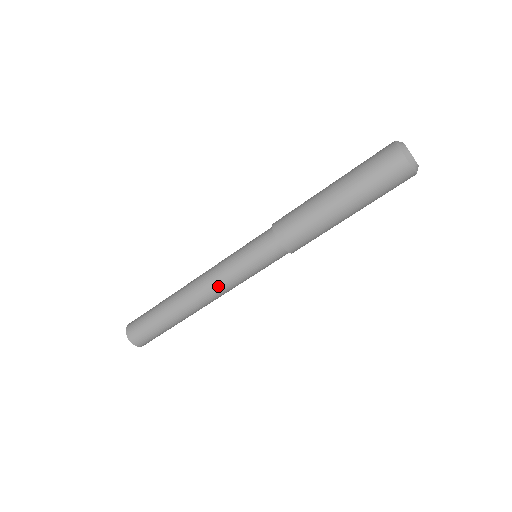
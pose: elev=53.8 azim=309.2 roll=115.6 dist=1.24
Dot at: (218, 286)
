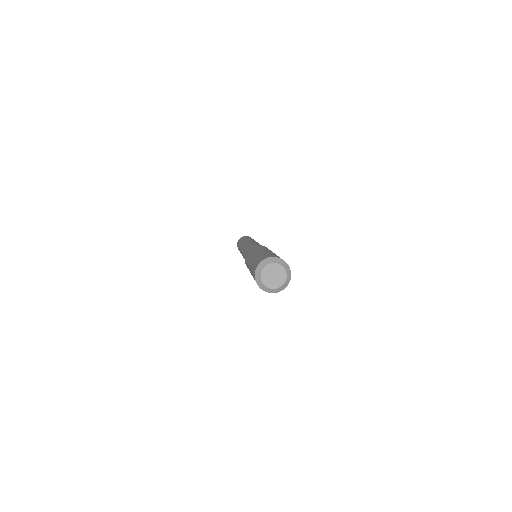
Dot at: occluded
